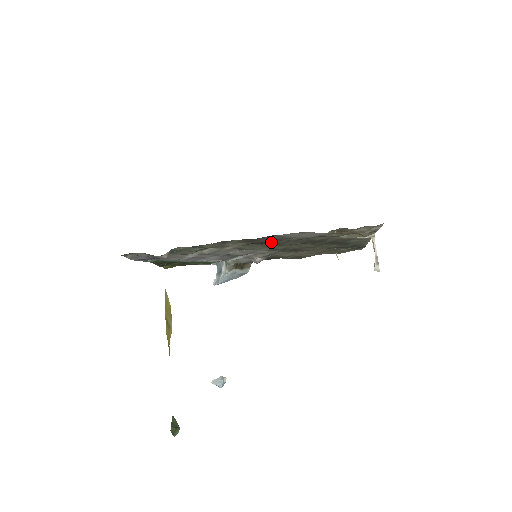
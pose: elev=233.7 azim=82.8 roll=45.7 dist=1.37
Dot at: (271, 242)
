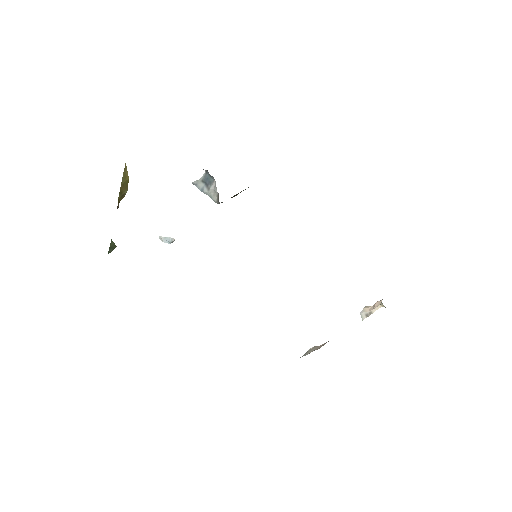
Dot at: occluded
